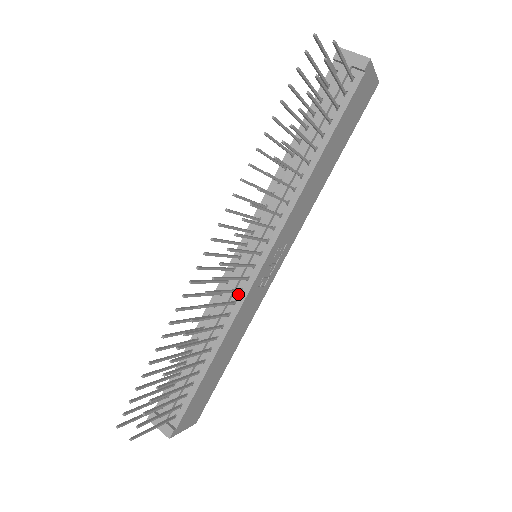
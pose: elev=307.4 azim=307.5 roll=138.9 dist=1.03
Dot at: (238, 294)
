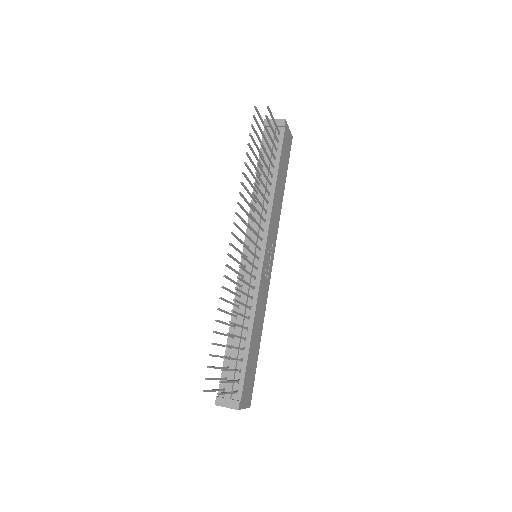
Dot at: (254, 282)
